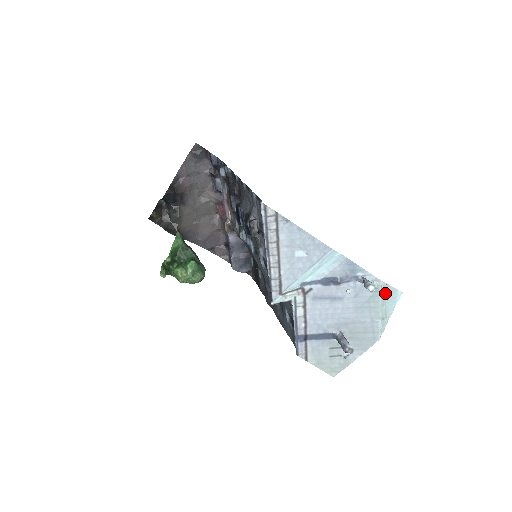
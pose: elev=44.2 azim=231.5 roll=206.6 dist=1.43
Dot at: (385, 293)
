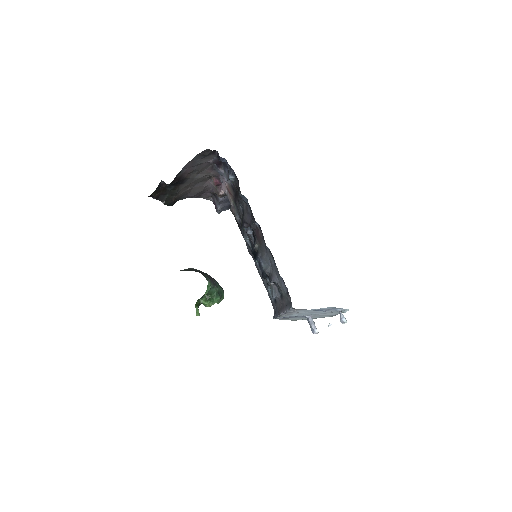
Dot at: occluded
